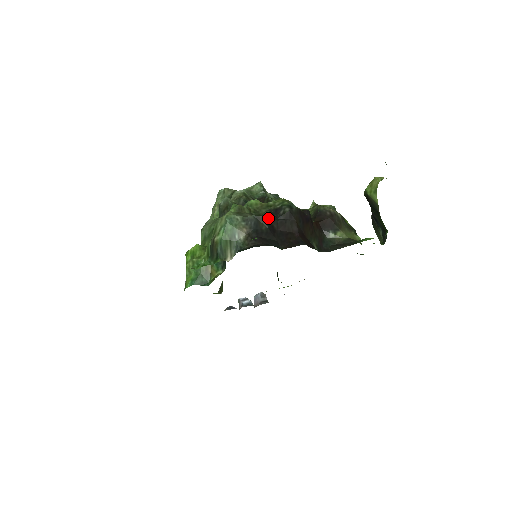
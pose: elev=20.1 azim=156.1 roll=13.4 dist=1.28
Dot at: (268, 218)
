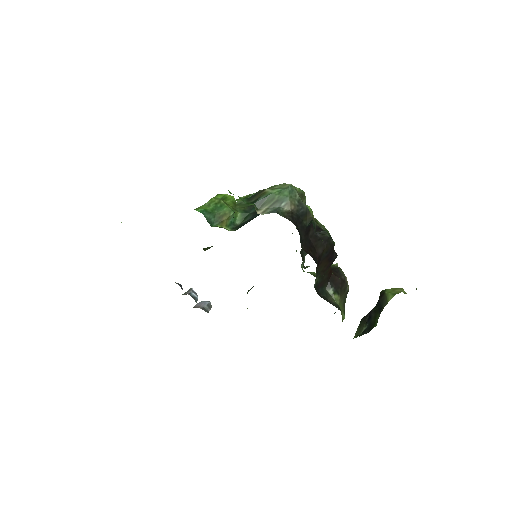
Dot at: (312, 222)
